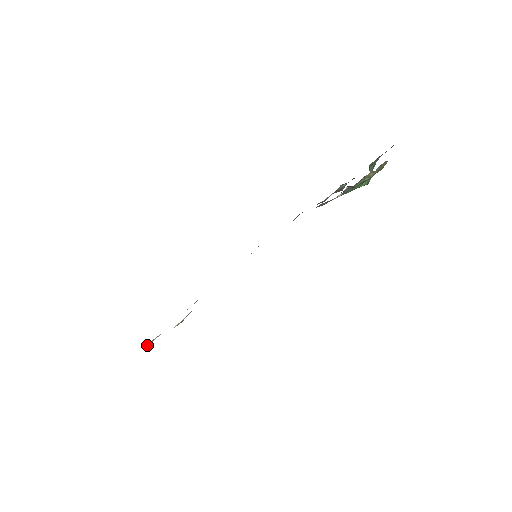
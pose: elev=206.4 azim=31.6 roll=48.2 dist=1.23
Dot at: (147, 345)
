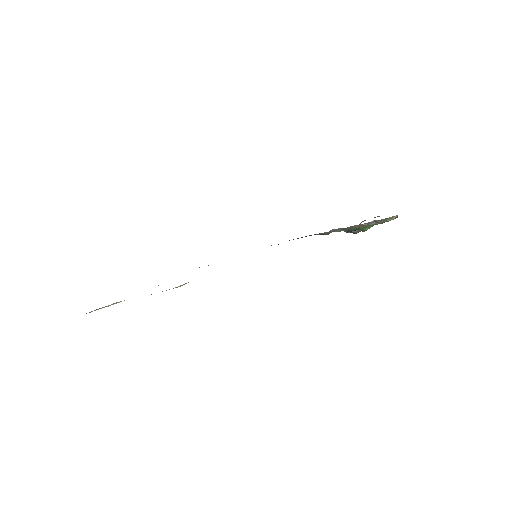
Dot at: occluded
